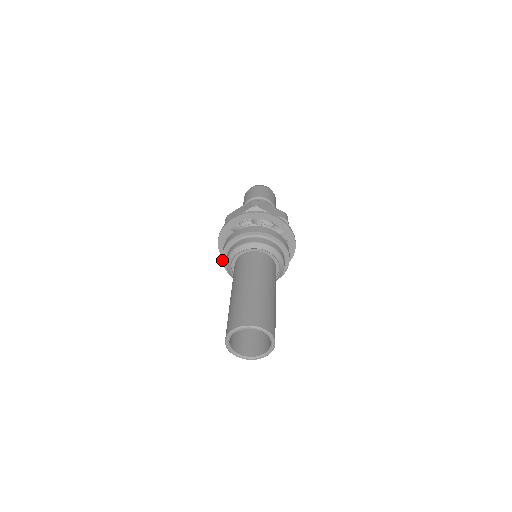
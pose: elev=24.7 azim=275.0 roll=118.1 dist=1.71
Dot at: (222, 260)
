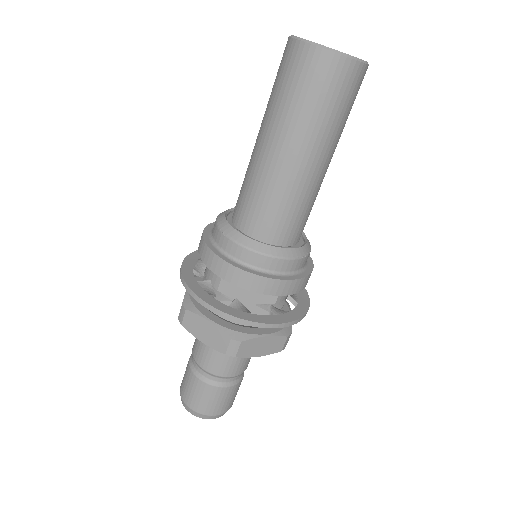
Dot at: (203, 231)
